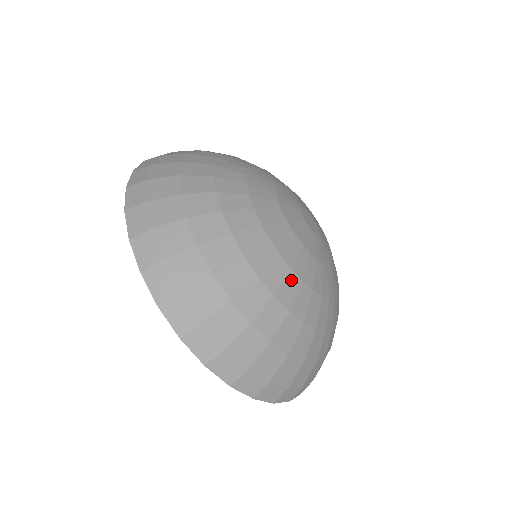
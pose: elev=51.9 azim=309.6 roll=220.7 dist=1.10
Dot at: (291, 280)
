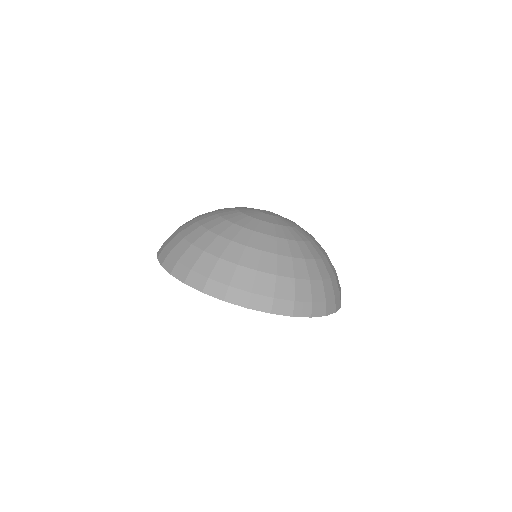
Dot at: (244, 232)
